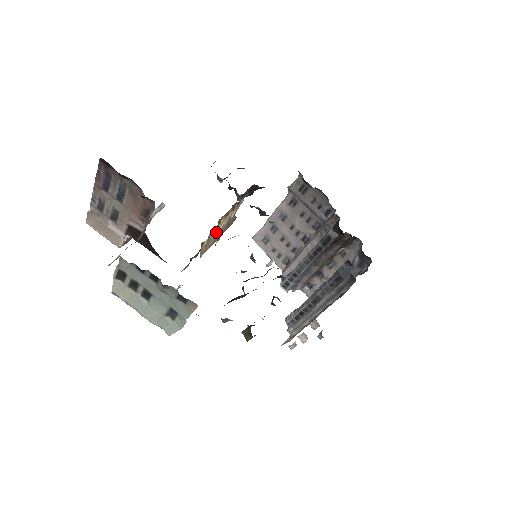
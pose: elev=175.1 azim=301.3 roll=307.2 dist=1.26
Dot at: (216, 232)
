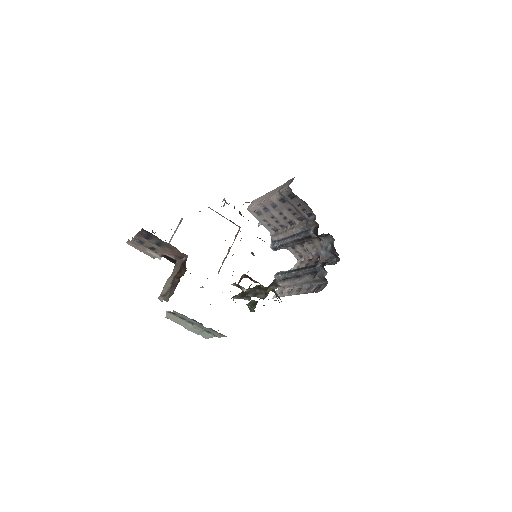
Dot at: (228, 251)
